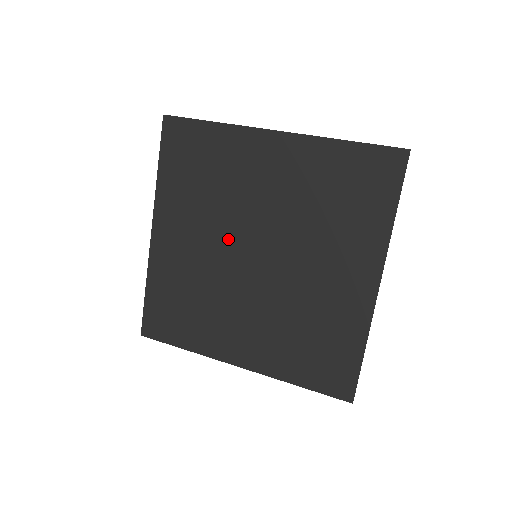
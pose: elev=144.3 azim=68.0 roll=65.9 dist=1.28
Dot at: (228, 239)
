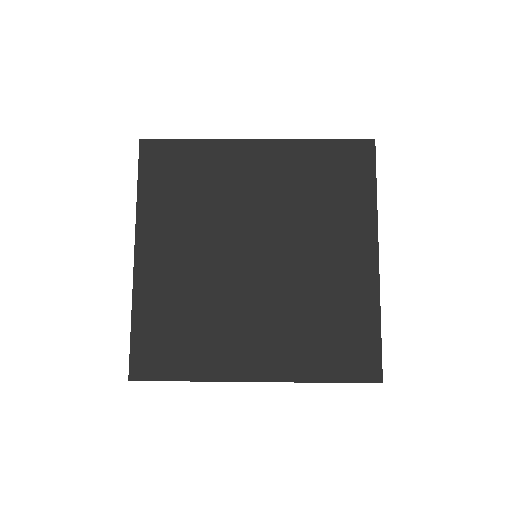
Dot at: (224, 245)
